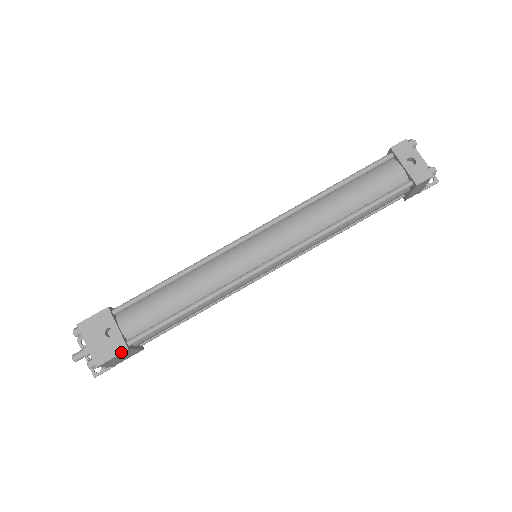
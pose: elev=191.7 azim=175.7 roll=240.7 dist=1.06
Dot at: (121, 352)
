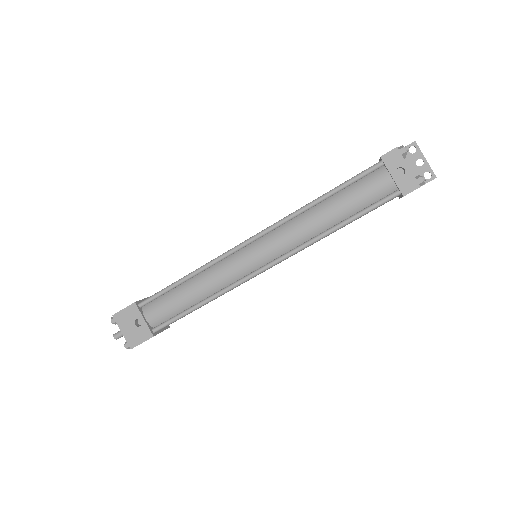
Dot at: (148, 338)
